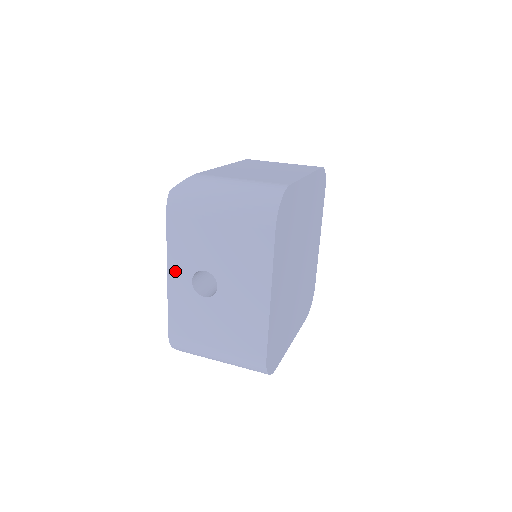
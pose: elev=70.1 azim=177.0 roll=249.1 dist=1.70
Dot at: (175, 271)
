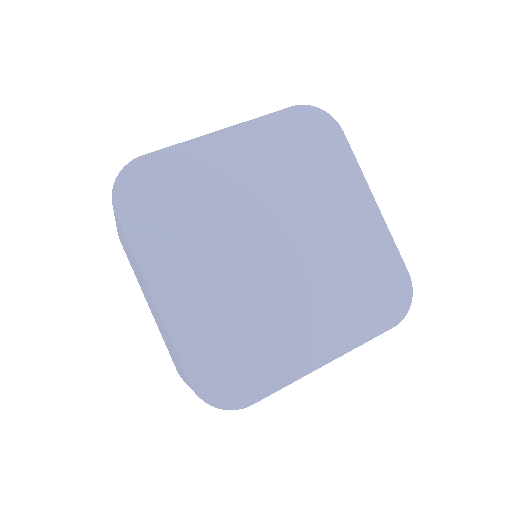
Dot at: occluded
